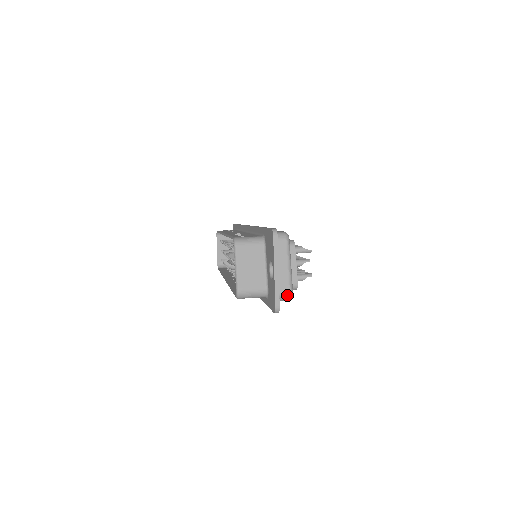
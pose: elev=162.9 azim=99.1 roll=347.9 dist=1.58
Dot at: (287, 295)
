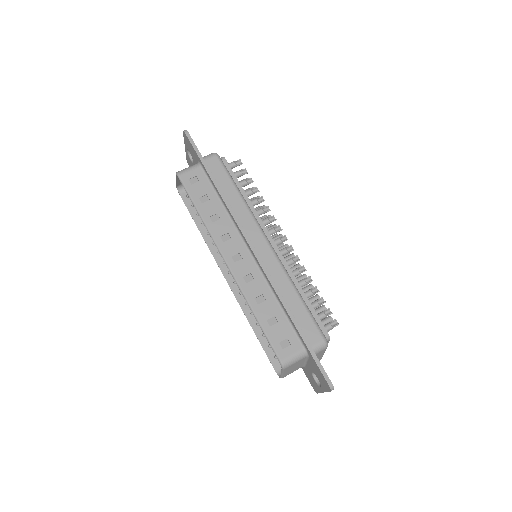
Dot at: occluded
